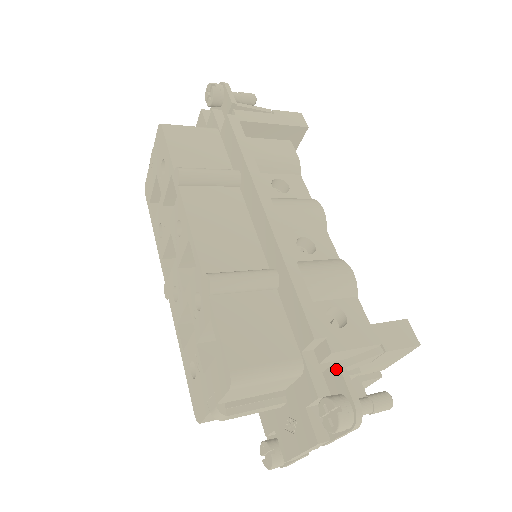
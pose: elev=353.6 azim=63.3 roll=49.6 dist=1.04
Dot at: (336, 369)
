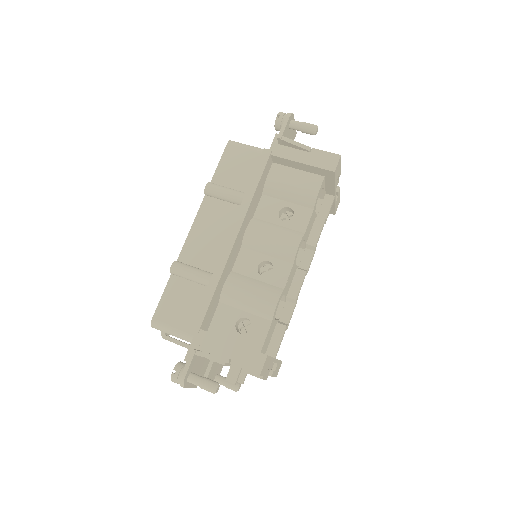
Dot at: (191, 352)
